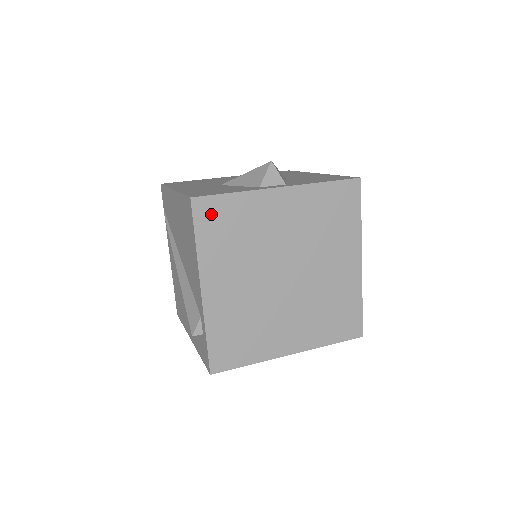
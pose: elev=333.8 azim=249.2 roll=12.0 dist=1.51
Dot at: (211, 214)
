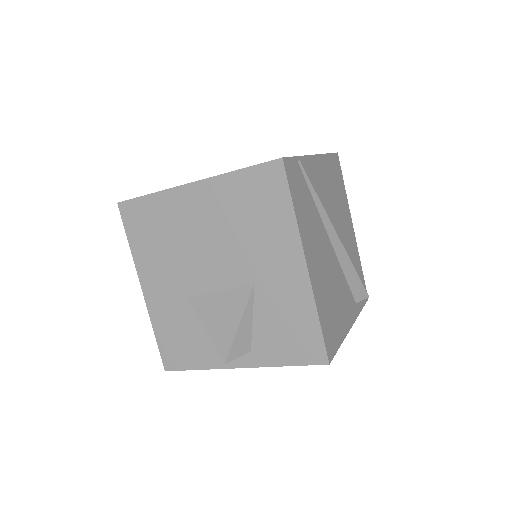
Dot at: occluded
